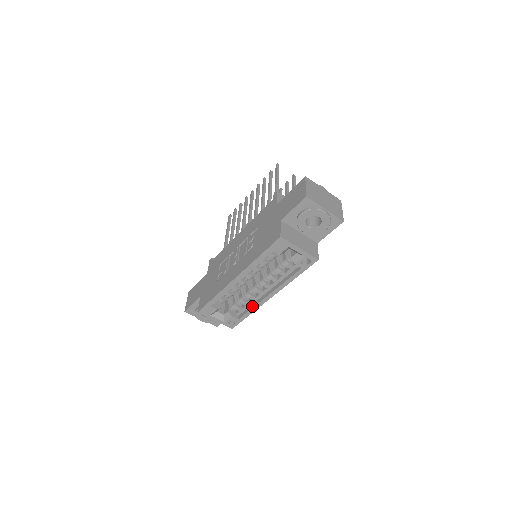
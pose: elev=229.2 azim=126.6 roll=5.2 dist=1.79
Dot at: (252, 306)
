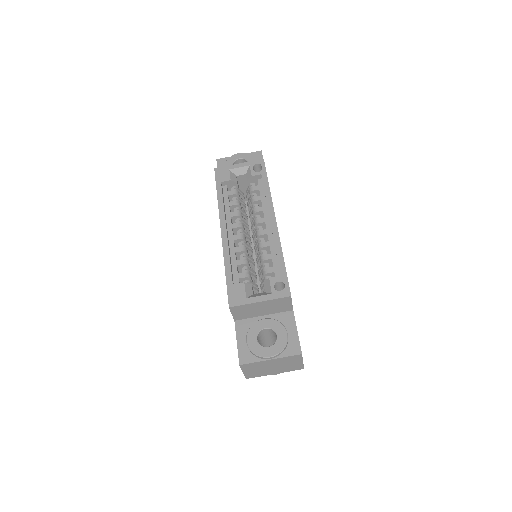
Dot at: (275, 249)
